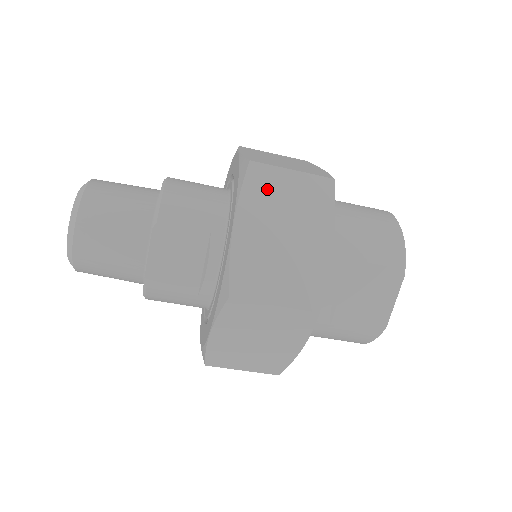
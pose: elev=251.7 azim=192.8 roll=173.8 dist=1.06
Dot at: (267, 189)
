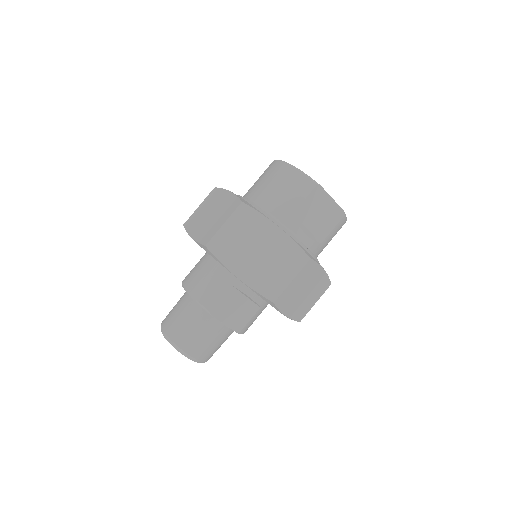
Dot at: (227, 246)
